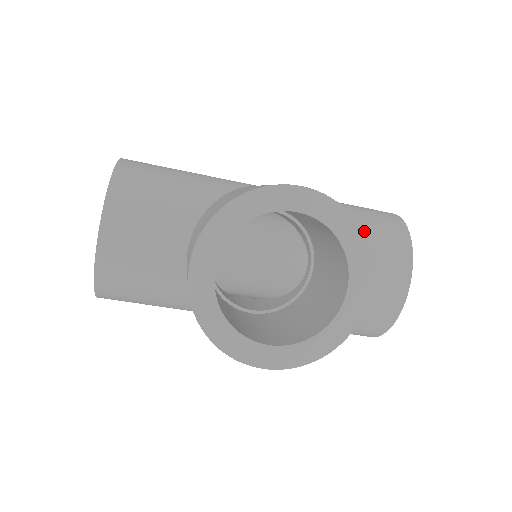
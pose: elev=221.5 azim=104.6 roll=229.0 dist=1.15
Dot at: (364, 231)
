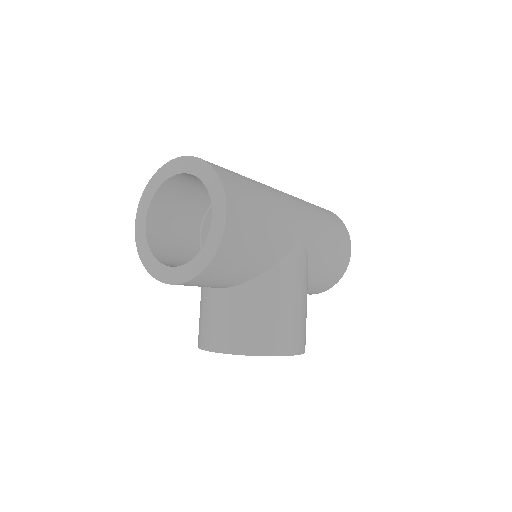
Dot at: (320, 283)
